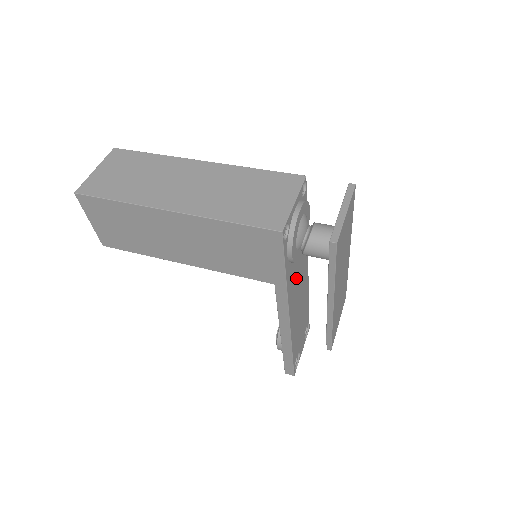
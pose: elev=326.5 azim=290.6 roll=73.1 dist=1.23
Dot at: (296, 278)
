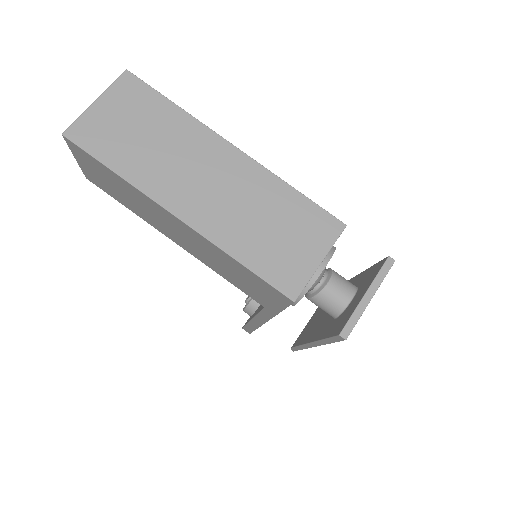
Dot at: occluded
